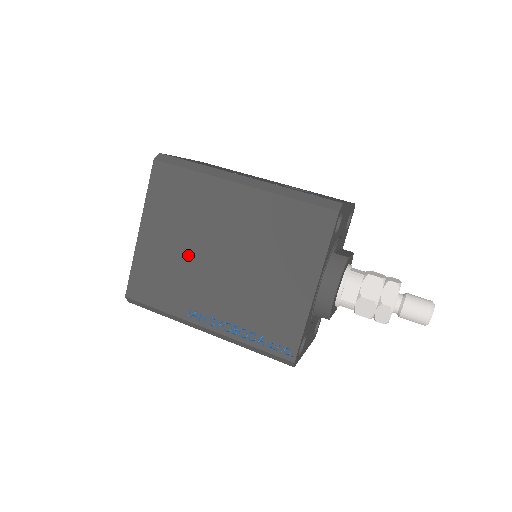
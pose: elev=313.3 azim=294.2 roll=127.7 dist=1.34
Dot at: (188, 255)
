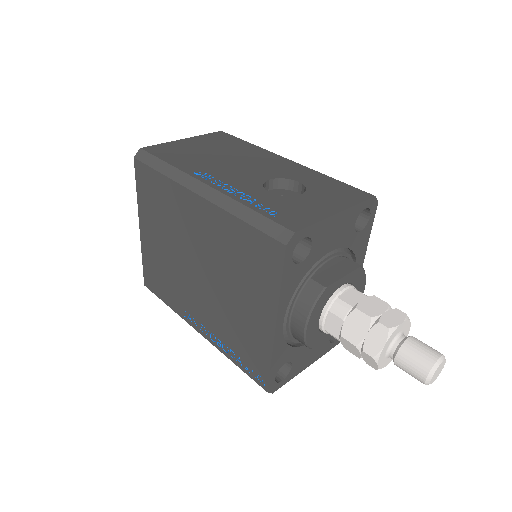
Dot at: (174, 260)
